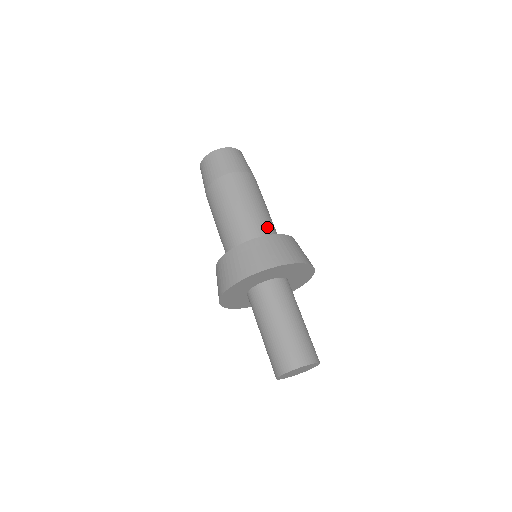
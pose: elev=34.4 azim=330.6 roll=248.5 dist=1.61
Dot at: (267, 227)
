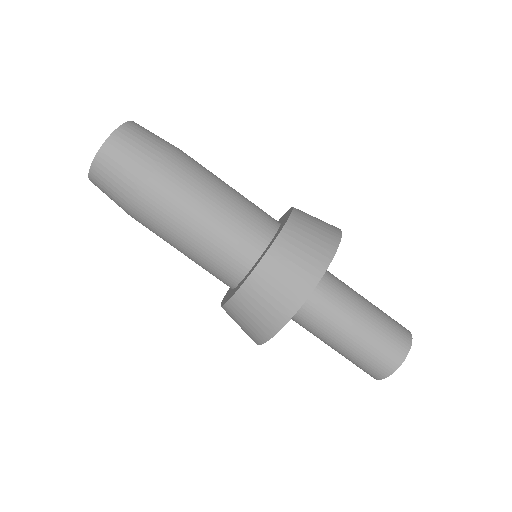
Dot at: (253, 221)
